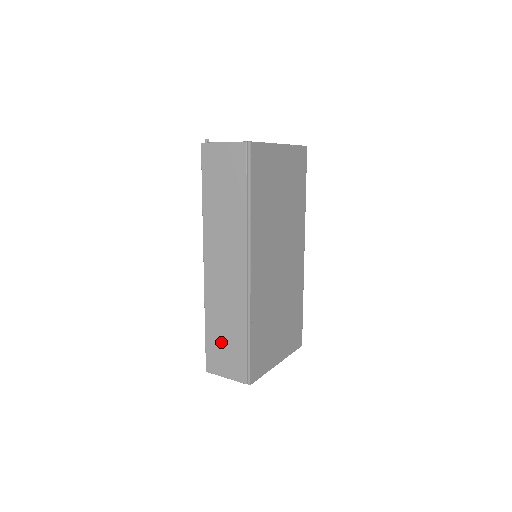
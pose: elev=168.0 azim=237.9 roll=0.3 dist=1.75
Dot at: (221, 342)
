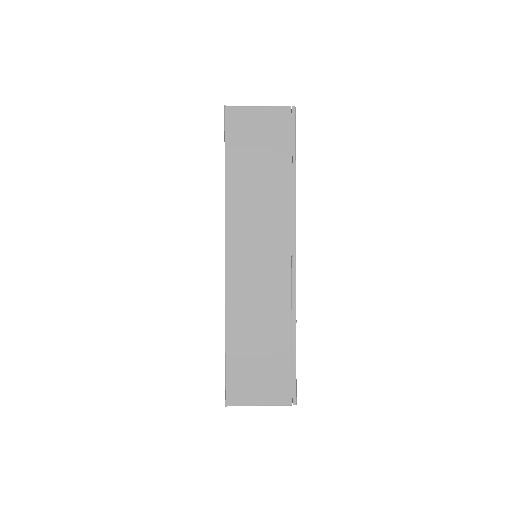
Dot at: (252, 357)
